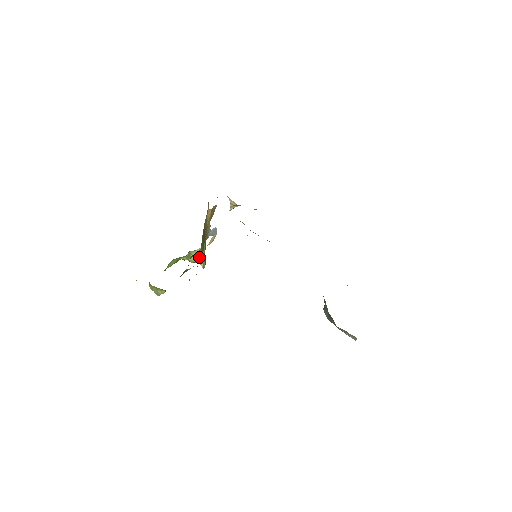
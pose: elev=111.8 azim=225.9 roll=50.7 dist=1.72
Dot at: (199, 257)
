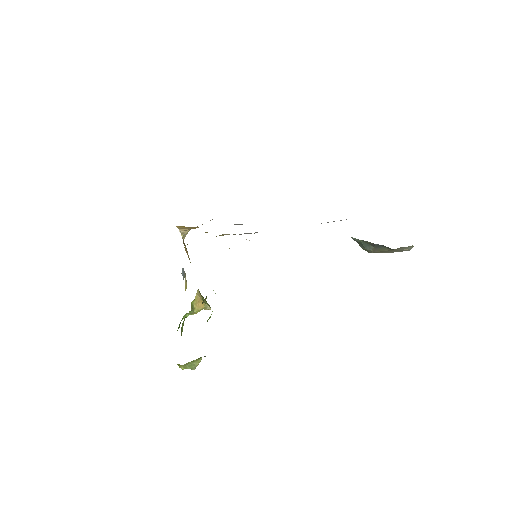
Dot at: occluded
